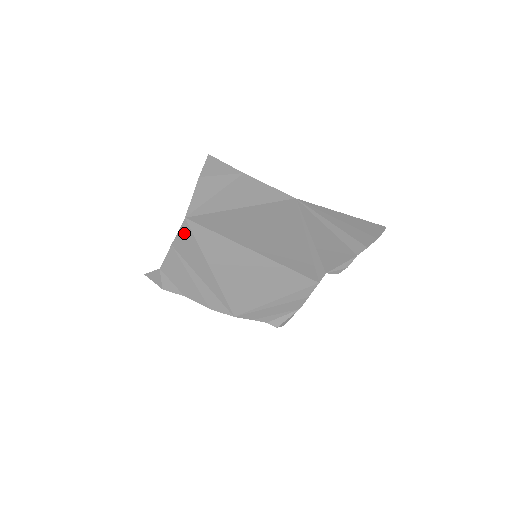
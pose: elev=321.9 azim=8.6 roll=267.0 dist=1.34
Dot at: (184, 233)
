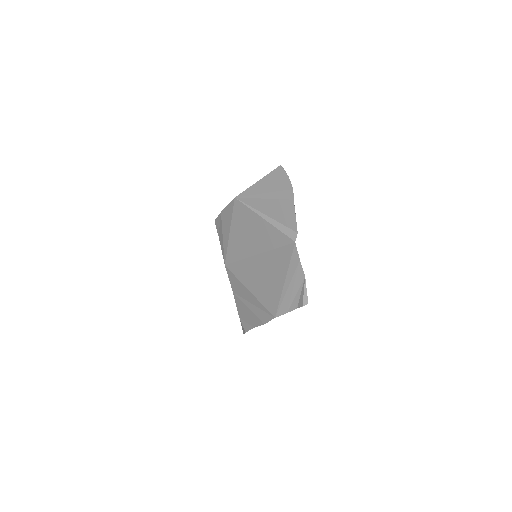
Dot at: (230, 276)
